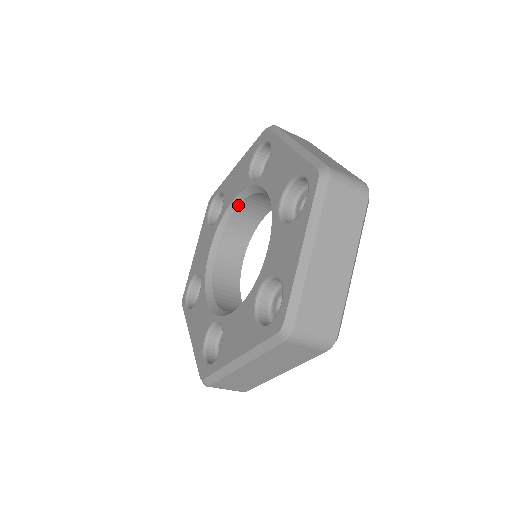
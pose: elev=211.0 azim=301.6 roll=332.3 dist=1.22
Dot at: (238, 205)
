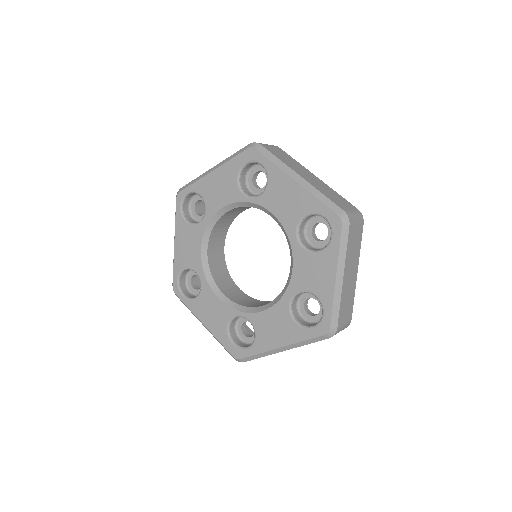
Dot at: (227, 212)
